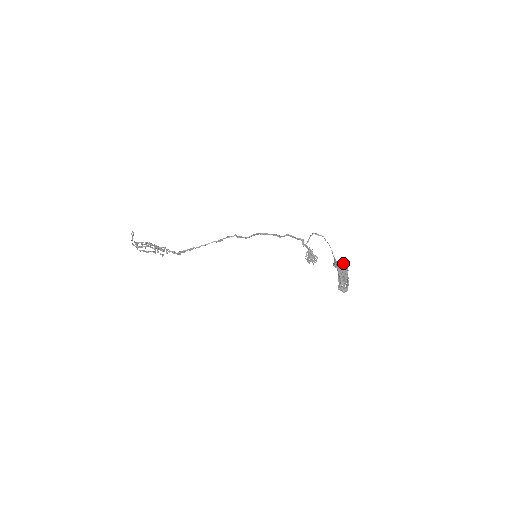
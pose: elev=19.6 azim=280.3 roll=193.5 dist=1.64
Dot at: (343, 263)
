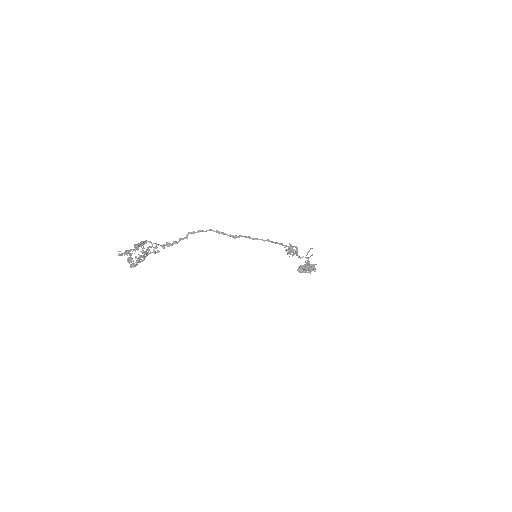
Dot at: (314, 264)
